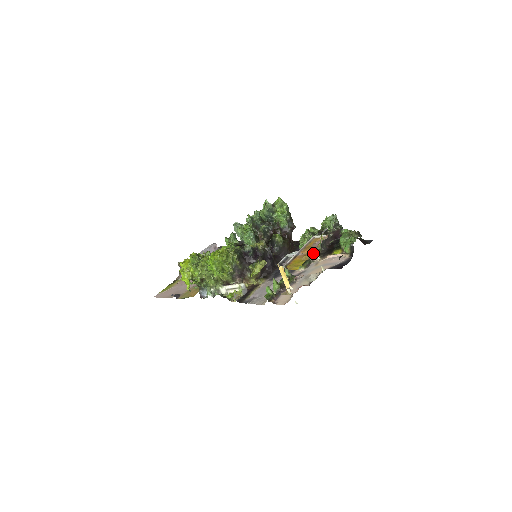
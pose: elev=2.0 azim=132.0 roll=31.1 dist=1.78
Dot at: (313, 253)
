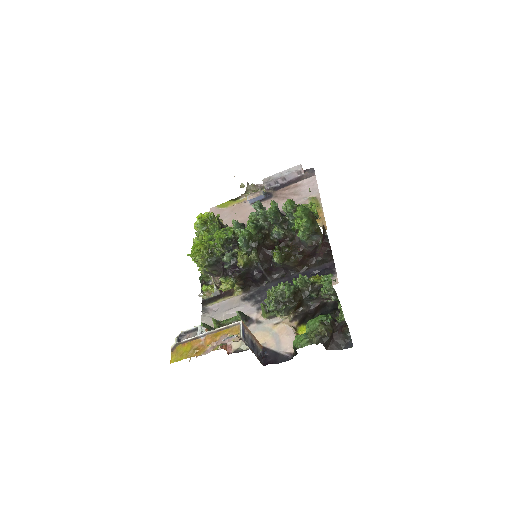
Dot at: (275, 313)
